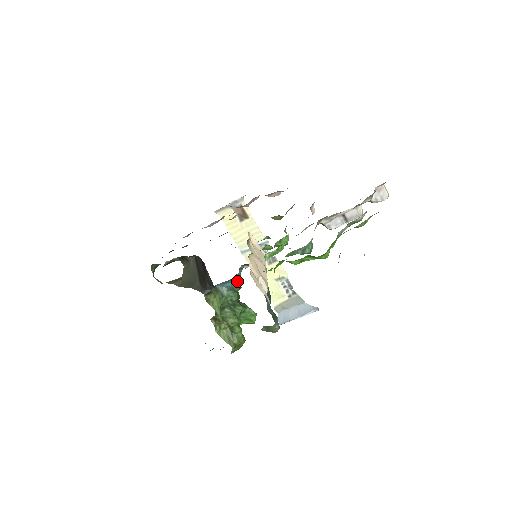
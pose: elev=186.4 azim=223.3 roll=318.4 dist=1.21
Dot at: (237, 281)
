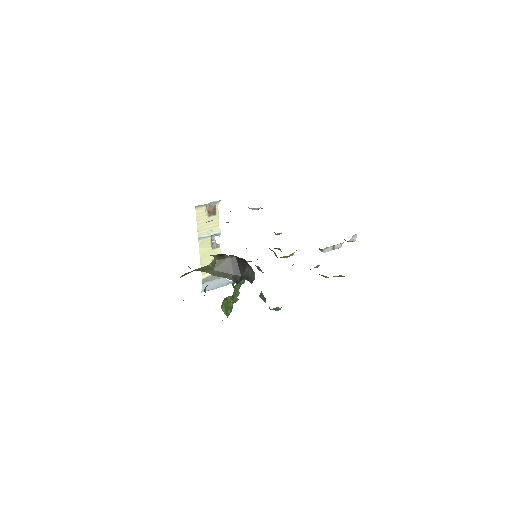
Dot at: occluded
